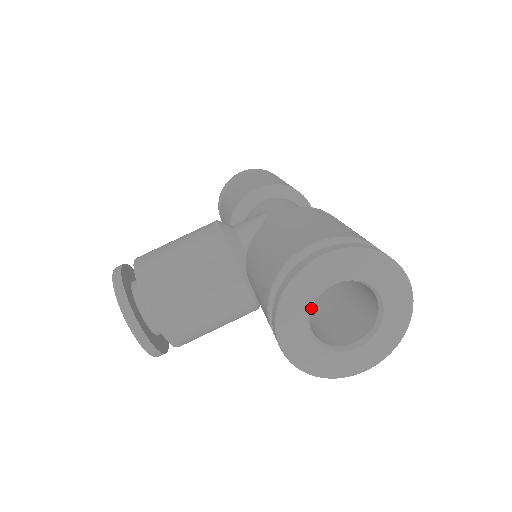
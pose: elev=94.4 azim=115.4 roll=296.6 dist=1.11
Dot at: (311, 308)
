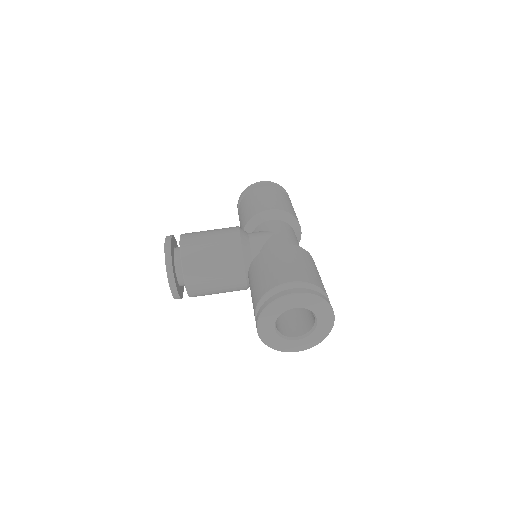
Dot at: (279, 315)
